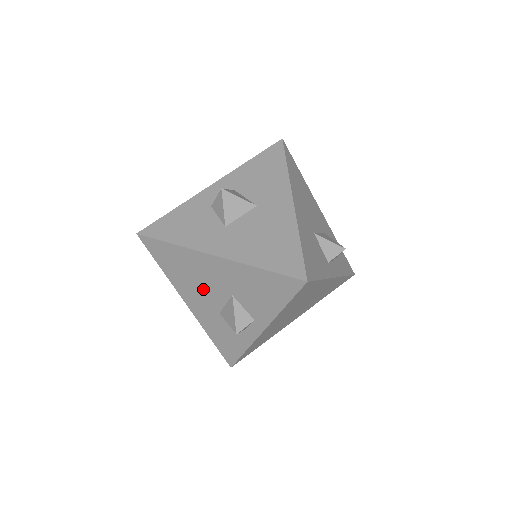
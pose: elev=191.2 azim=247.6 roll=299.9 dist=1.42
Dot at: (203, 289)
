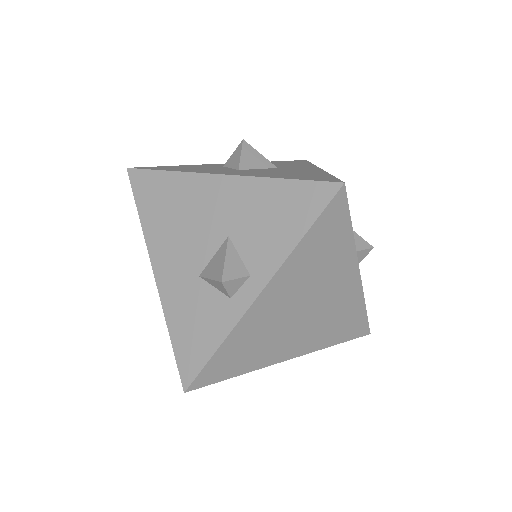
Dot at: (188, 236)
